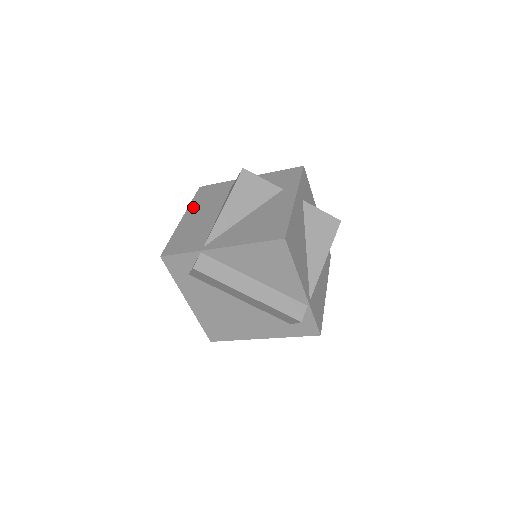
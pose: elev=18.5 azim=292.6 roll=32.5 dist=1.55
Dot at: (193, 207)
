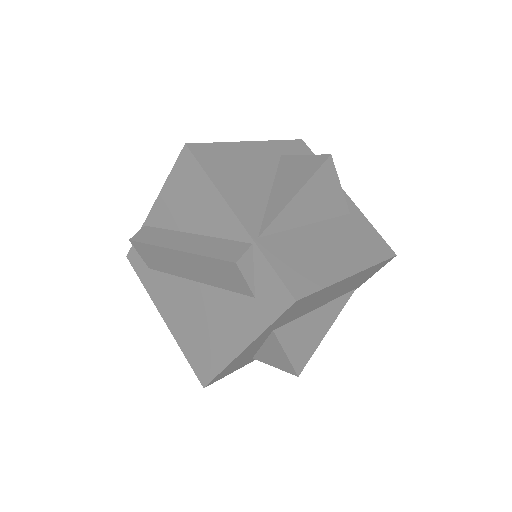
Dot at: occluded
